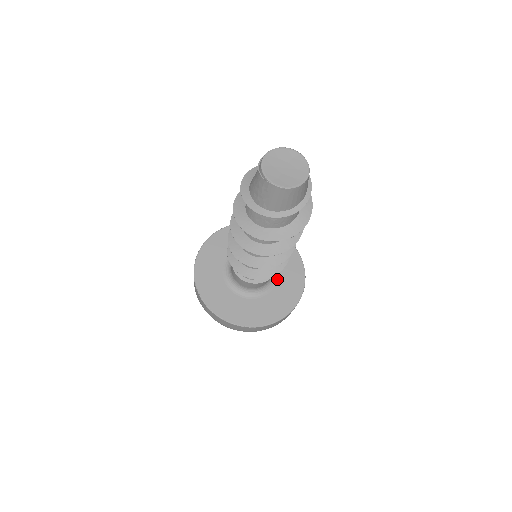
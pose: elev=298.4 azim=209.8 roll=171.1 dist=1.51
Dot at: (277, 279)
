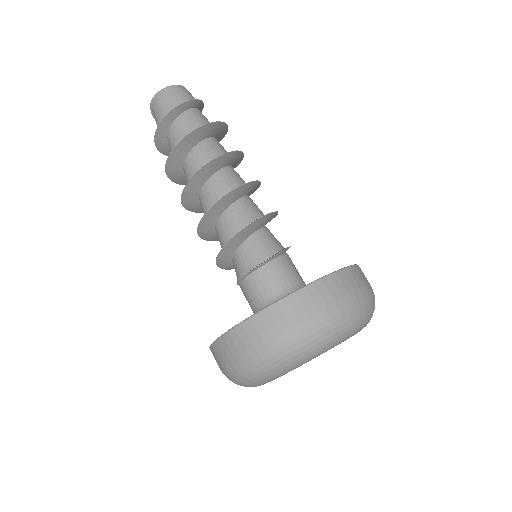
Dot at: occluded
